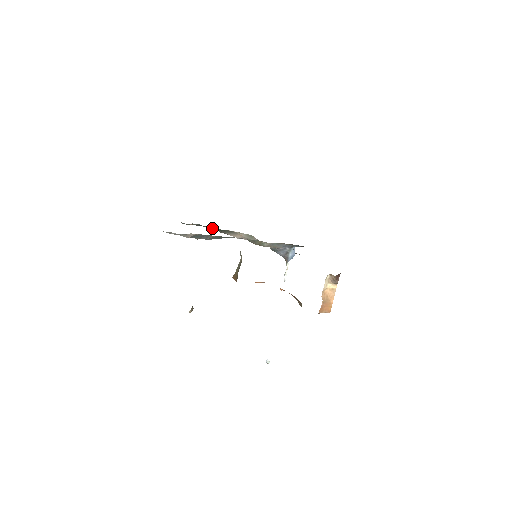
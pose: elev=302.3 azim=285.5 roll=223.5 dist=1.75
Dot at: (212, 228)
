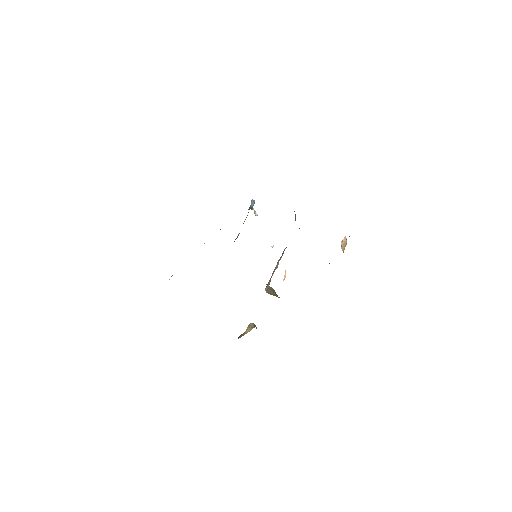
Dot at: occluded
